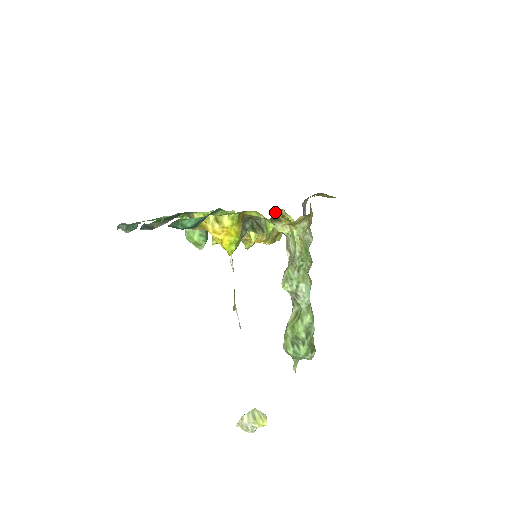
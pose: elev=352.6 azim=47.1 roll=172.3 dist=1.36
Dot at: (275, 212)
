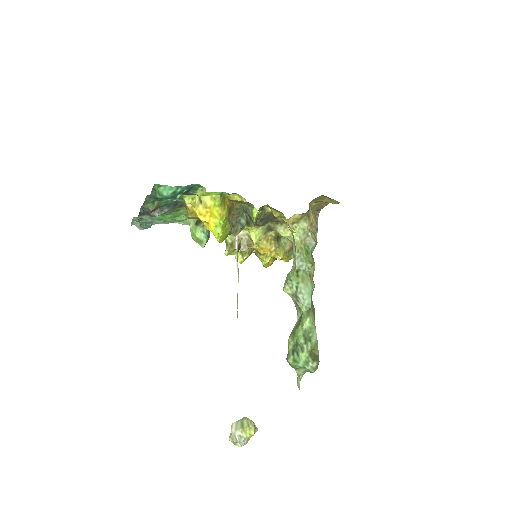
Dot at: (267, 205)
